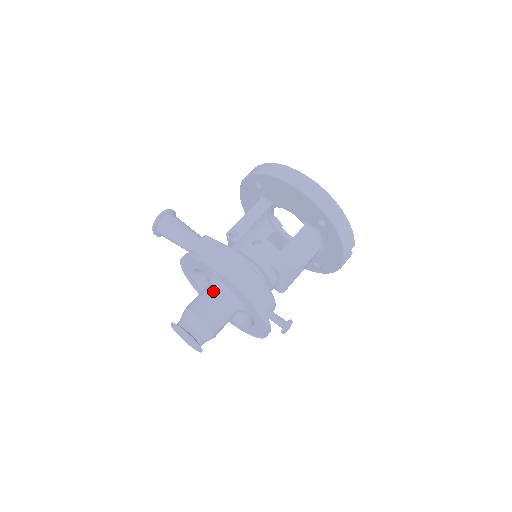
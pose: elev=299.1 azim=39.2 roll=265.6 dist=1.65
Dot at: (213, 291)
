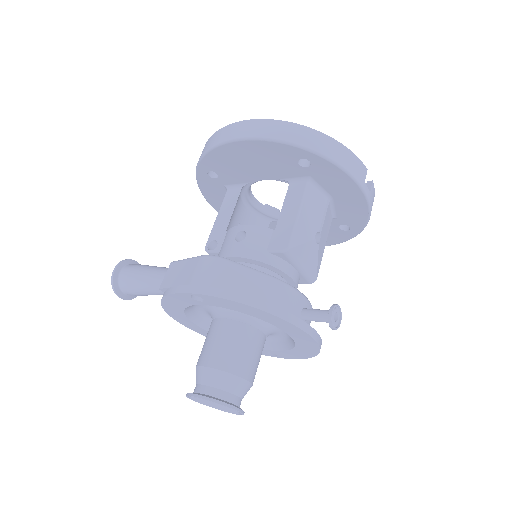
Dot at: (216, 325)
